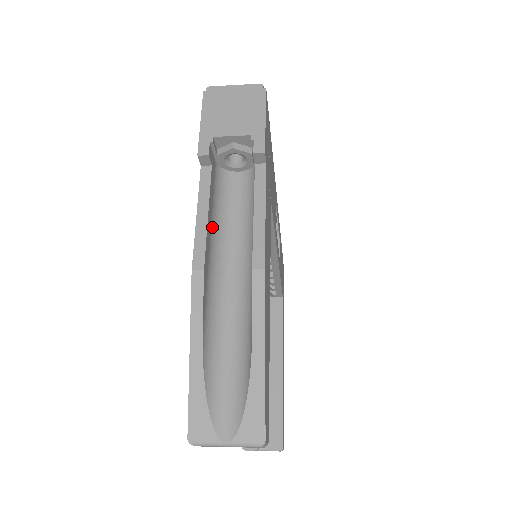
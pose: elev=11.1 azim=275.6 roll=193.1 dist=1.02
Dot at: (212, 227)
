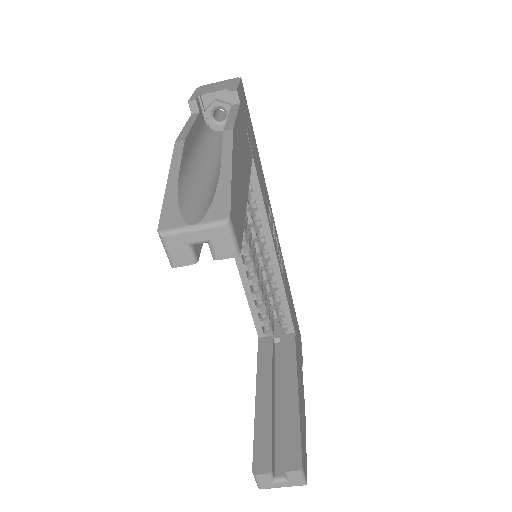
Dot at: (197, 140)
